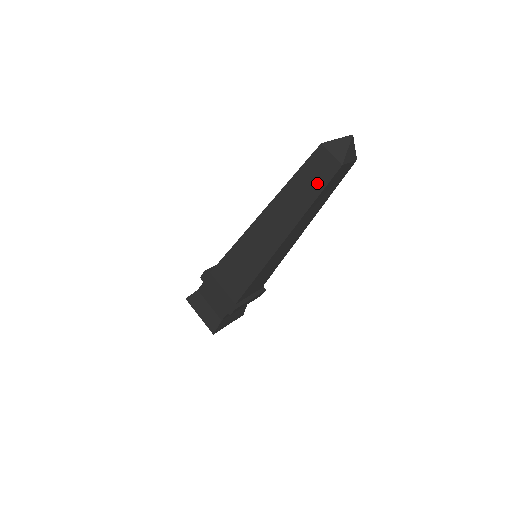
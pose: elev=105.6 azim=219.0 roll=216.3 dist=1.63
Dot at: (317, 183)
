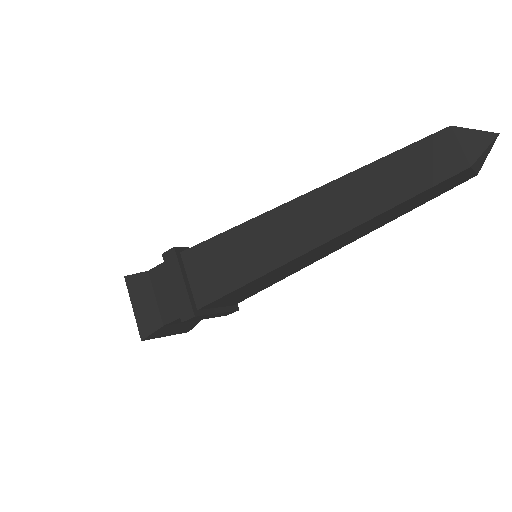
Dot at: (416, 180)
